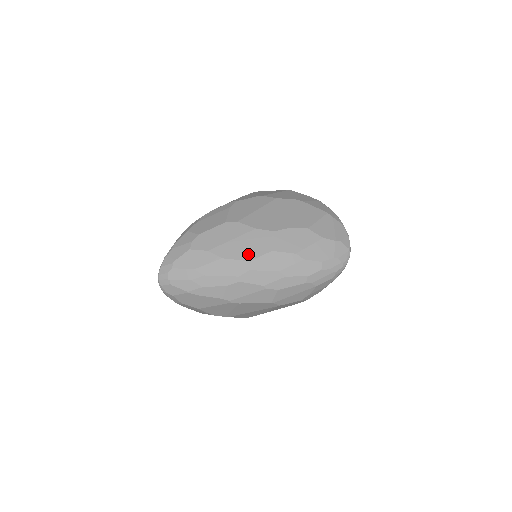
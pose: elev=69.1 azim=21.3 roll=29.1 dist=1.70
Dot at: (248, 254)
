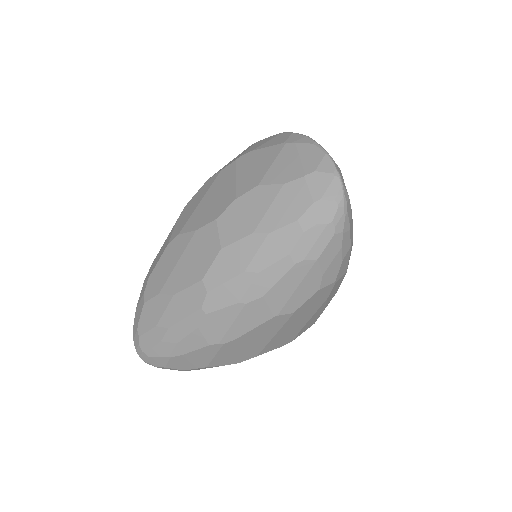
Dot at: (197, 271)
